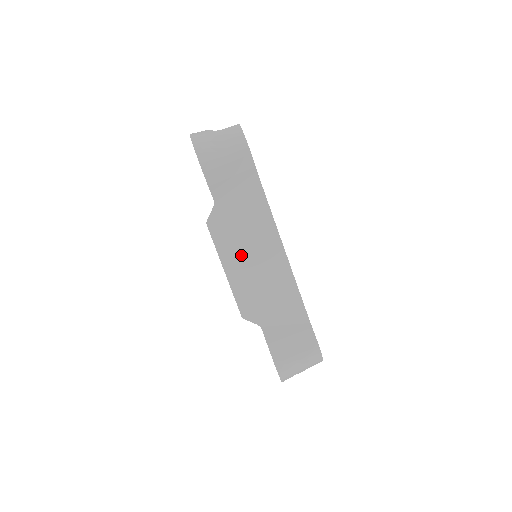
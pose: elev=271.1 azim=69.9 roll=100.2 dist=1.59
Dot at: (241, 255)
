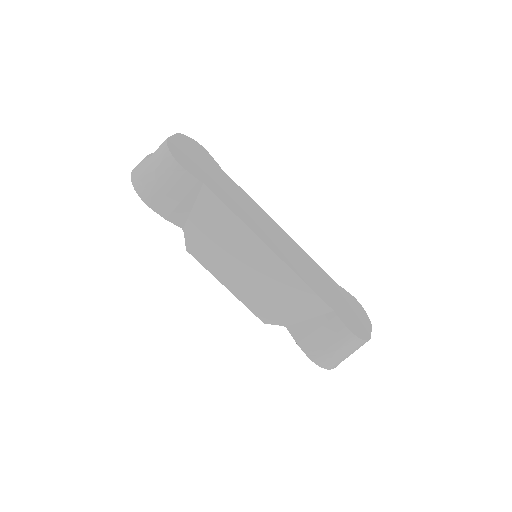
Dot at: (232, 268)
